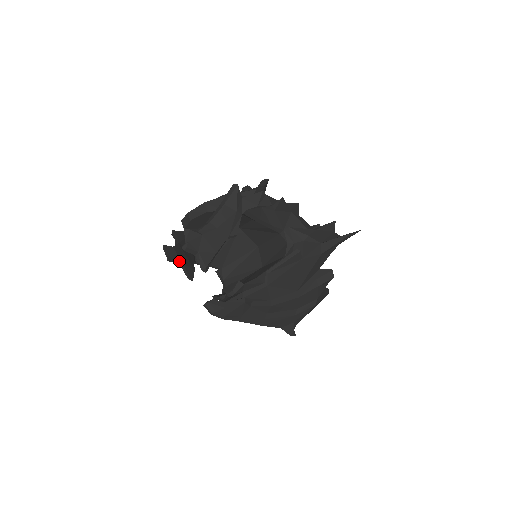
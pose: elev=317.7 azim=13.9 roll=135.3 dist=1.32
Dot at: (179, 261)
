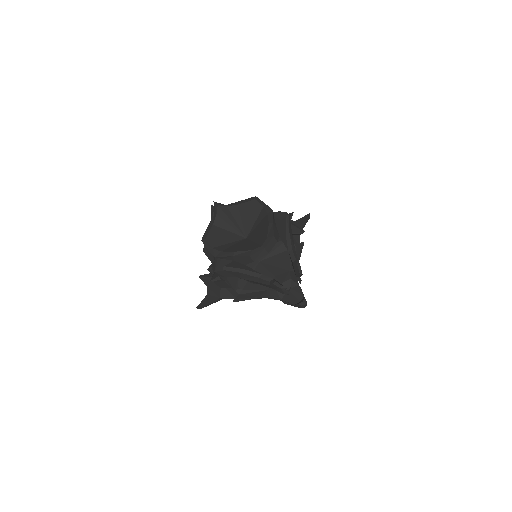
Dot at: occluded
